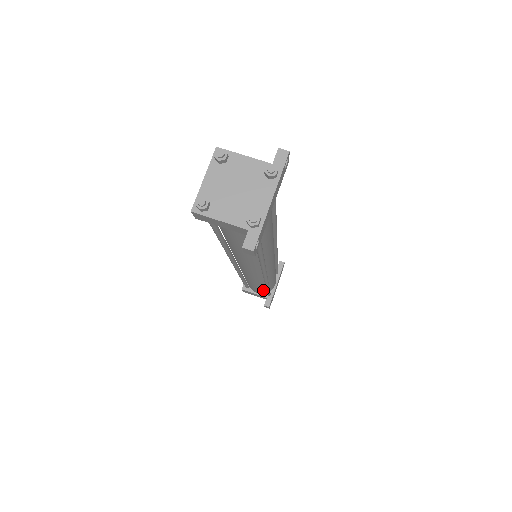
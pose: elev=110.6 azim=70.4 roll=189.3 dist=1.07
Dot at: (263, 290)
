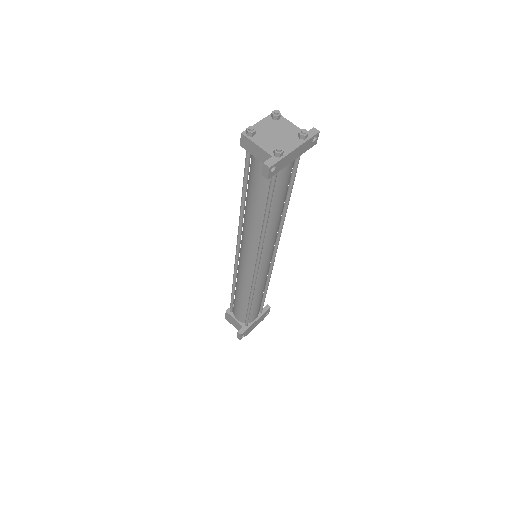
Dot at: (244, 313)
